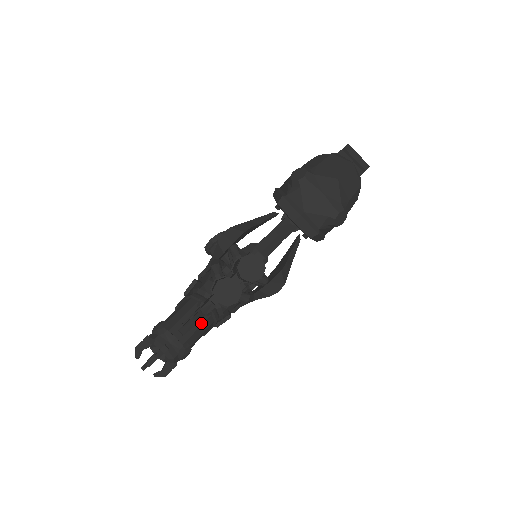
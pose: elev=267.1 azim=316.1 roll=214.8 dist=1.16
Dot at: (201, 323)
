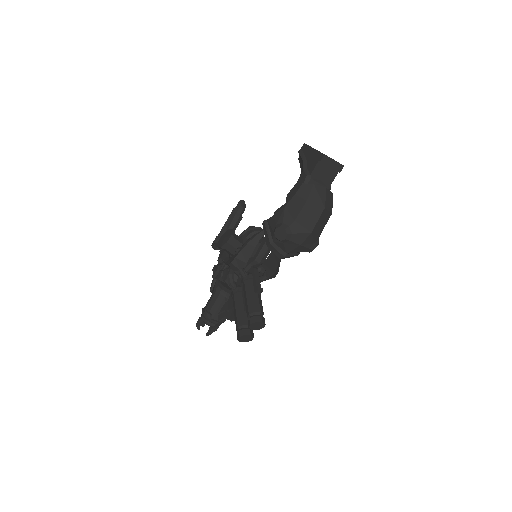
Dot at: occluded
